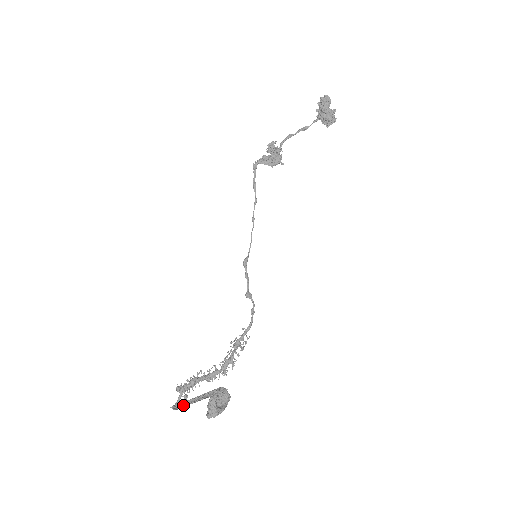
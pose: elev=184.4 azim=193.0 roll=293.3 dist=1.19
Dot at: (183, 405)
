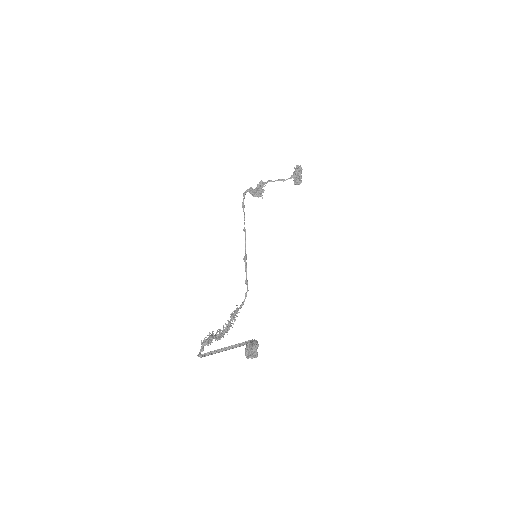
Dot at: (214, 353)
